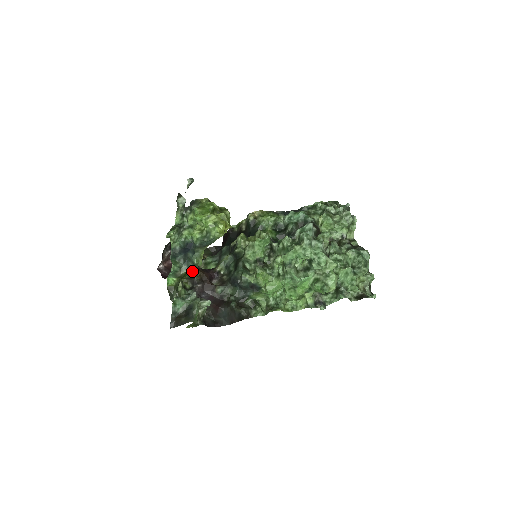
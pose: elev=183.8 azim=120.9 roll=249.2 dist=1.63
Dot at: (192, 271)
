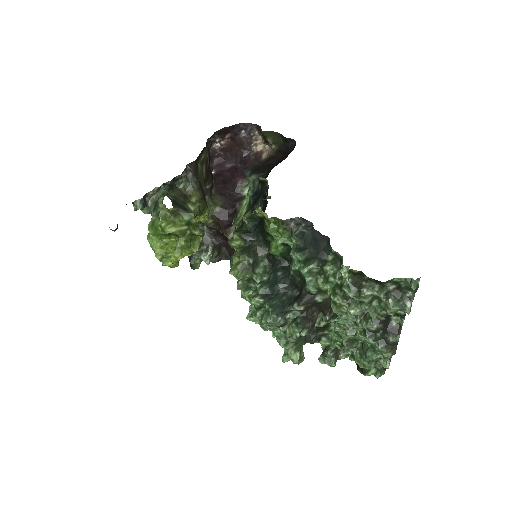
Dot at: occluded
